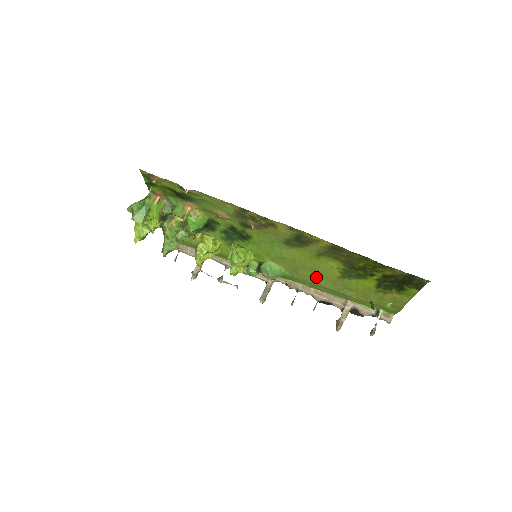
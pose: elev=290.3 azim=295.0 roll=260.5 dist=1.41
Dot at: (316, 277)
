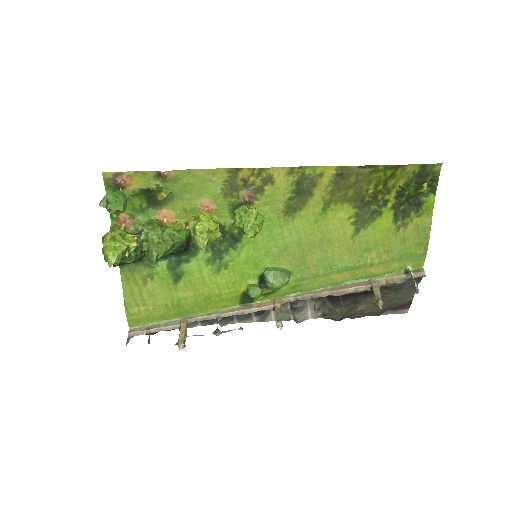
Dot at: (328, 255)
